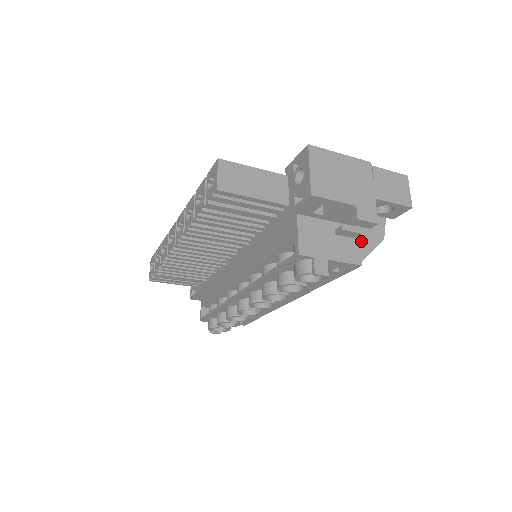
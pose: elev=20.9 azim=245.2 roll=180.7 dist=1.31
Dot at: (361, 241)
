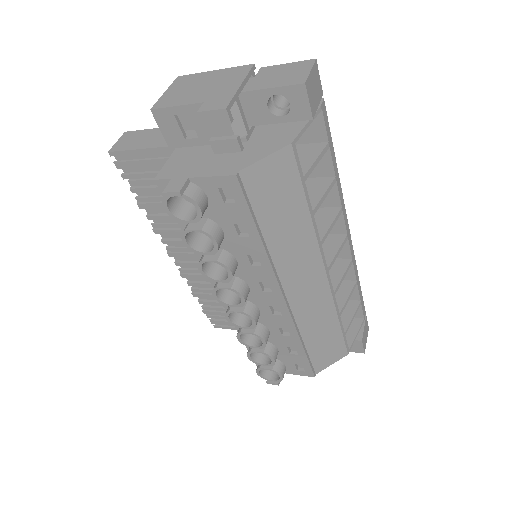
Dot at: (250, 153)
